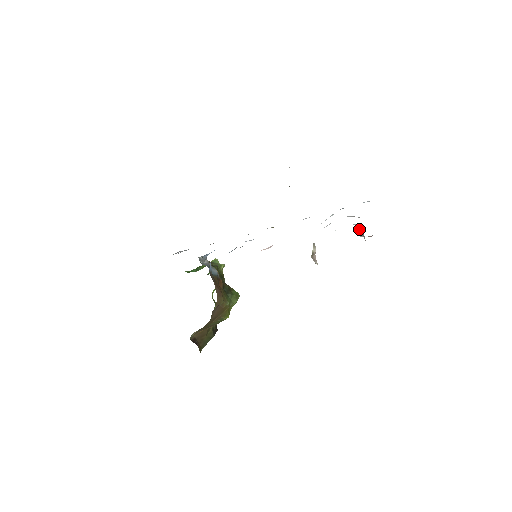
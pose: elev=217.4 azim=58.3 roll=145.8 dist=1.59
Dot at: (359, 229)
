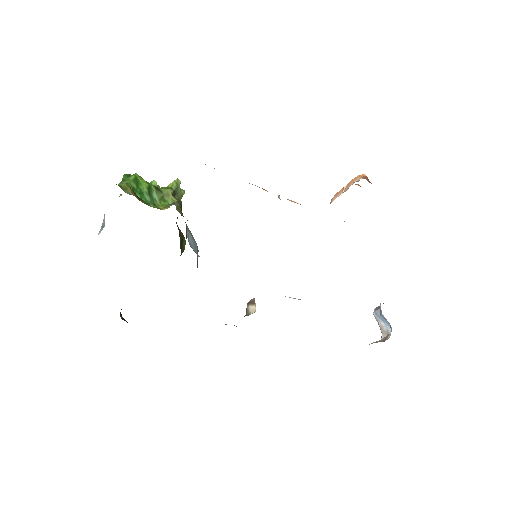
Dot at: (382, 319)
